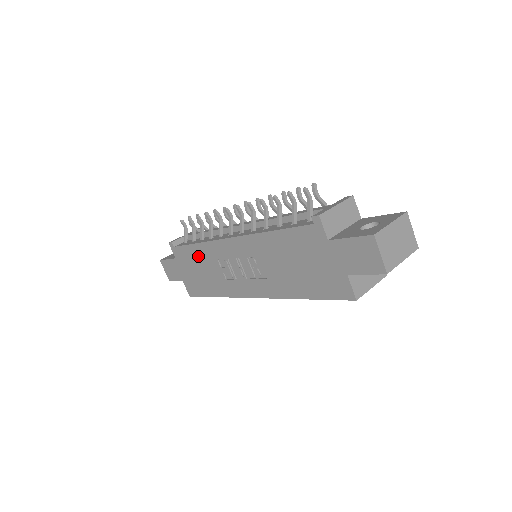
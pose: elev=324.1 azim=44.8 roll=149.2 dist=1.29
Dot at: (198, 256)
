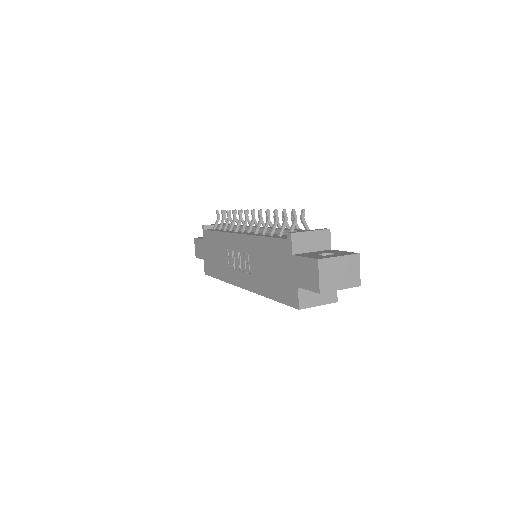
Dot at: (217, 242)
